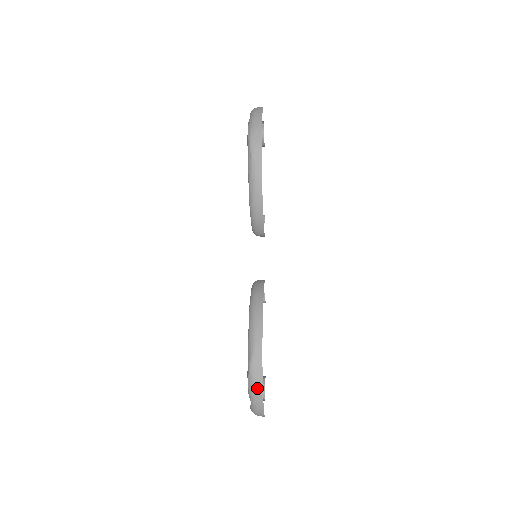
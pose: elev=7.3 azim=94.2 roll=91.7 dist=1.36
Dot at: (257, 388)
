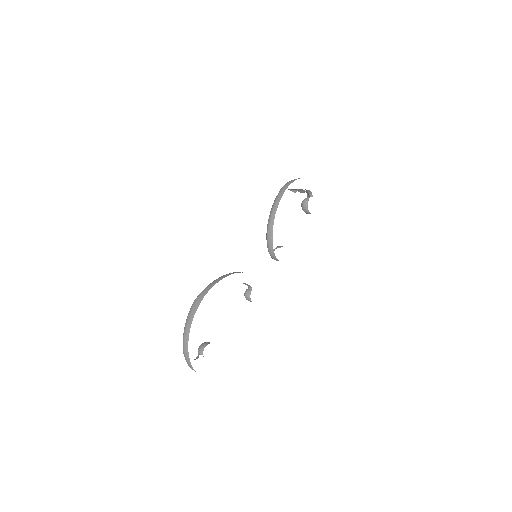
Dot at: (190, 316)
